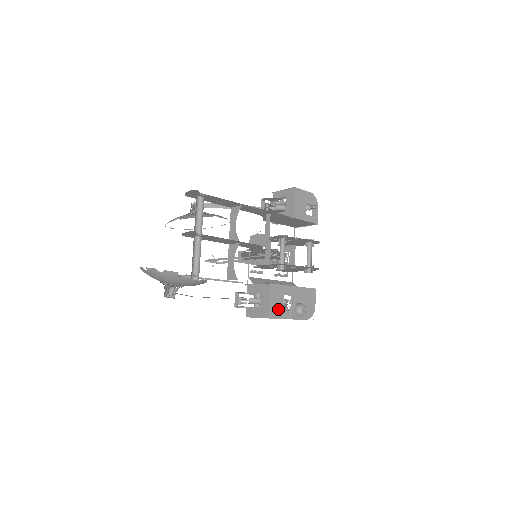
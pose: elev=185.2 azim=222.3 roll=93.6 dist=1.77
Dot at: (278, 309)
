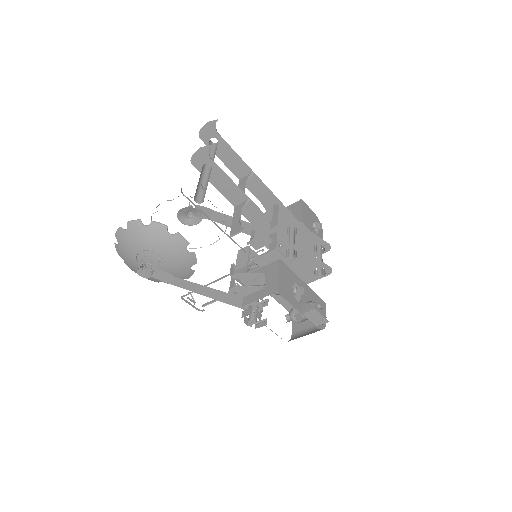
Dot at: (287, 291)
